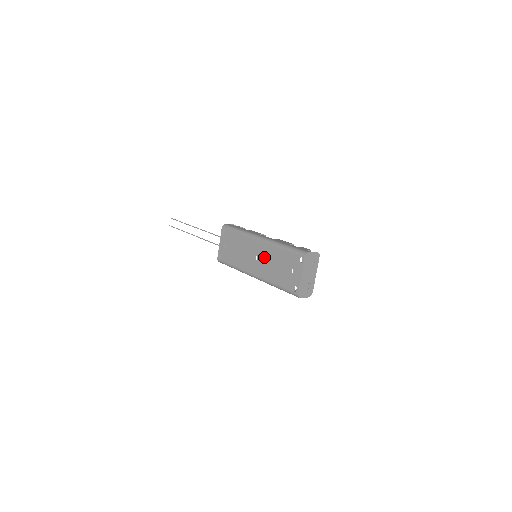
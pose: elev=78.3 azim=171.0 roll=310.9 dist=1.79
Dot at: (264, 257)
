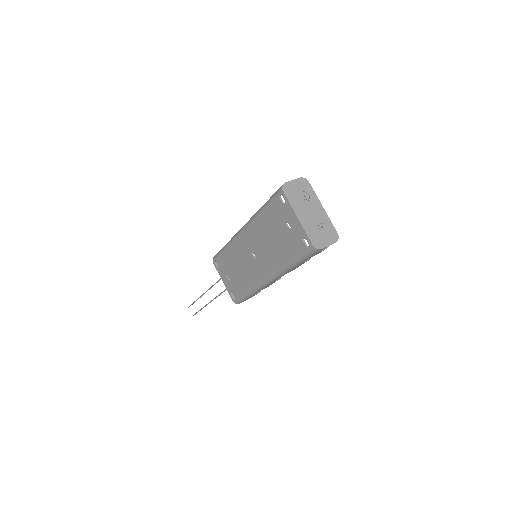
Dot at: (257, 245)
